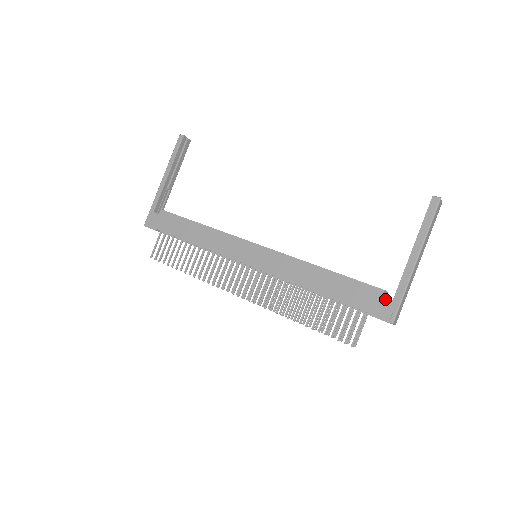
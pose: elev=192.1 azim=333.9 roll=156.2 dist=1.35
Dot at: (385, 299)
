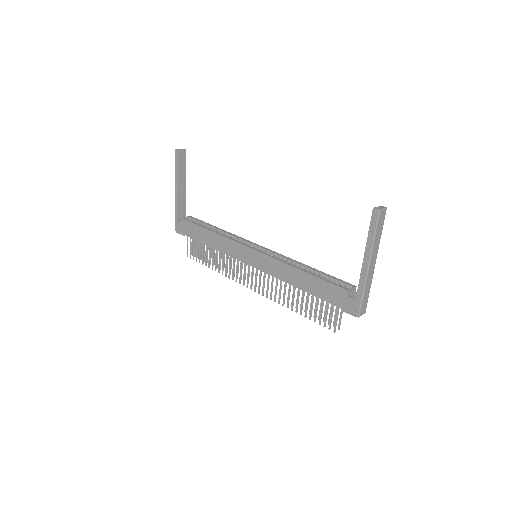
Dot at: (350, 298)
